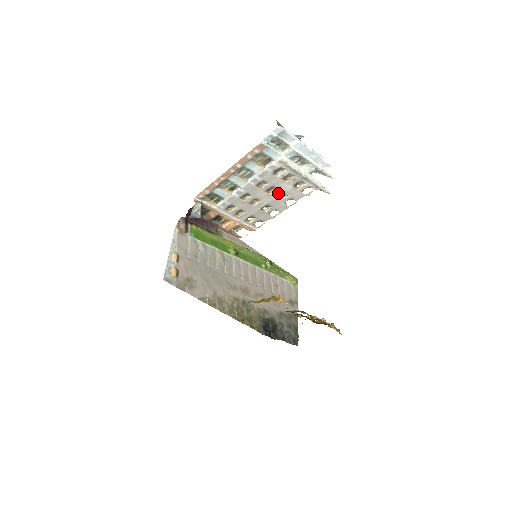
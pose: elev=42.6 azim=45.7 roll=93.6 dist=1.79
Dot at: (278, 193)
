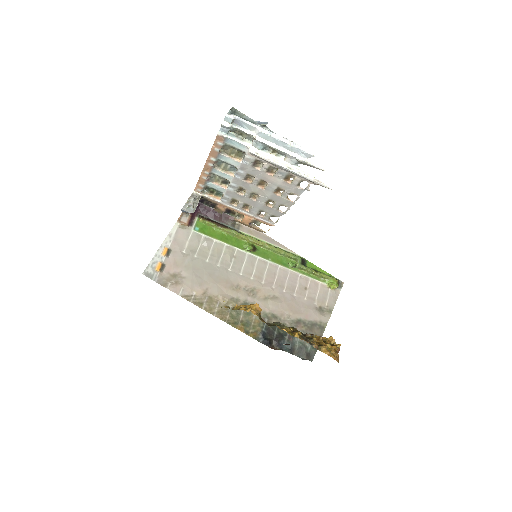
Dot at: (272, 187)
